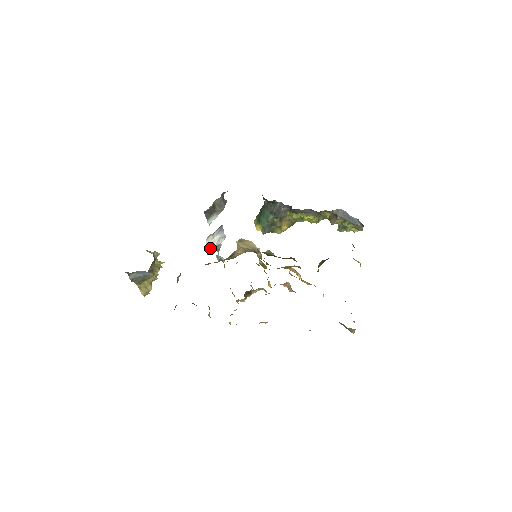
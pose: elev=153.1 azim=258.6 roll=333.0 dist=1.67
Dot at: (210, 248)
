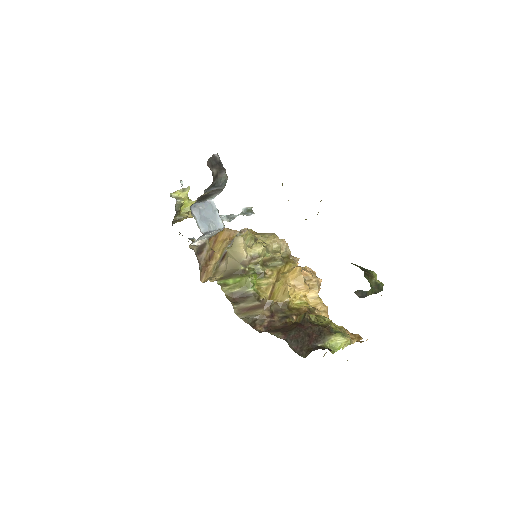
Dot at: (206, 239)
